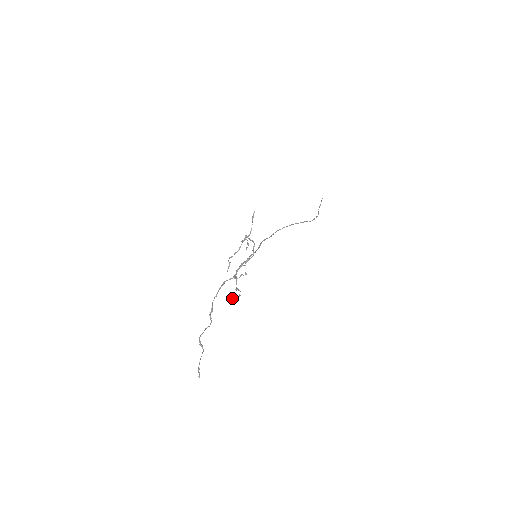
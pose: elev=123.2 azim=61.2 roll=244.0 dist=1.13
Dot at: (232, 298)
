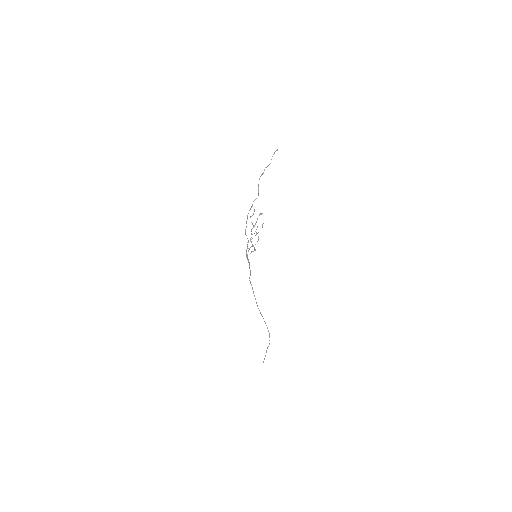
Dot at: occluded
